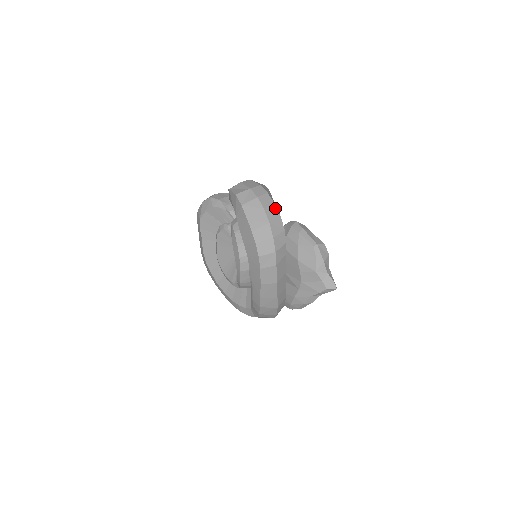
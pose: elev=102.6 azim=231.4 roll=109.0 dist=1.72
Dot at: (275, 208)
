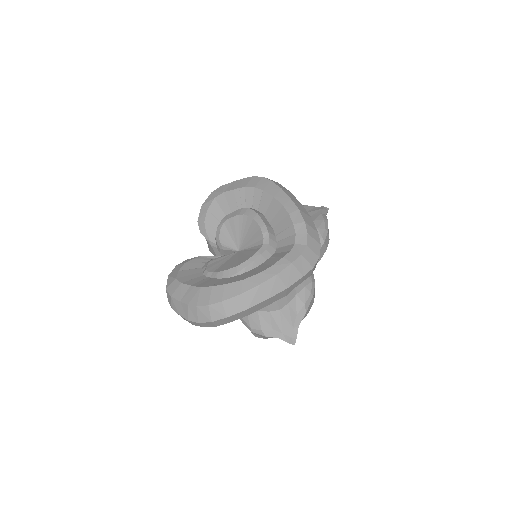
Dot at: occluded
